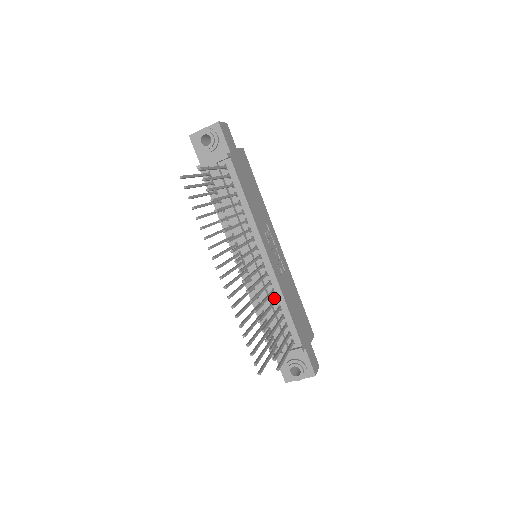
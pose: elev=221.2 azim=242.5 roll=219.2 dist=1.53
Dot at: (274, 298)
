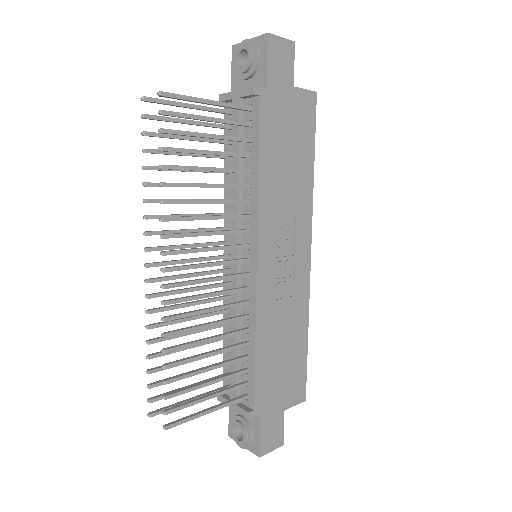
Dot at: (246, 326)
